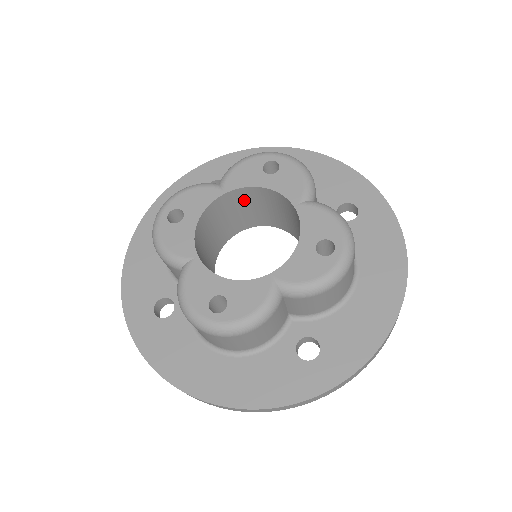
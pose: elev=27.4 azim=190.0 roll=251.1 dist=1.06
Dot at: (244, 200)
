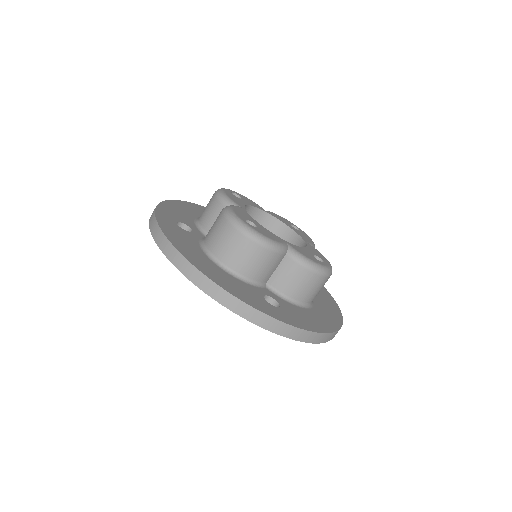
Dot at: (269, 230)
